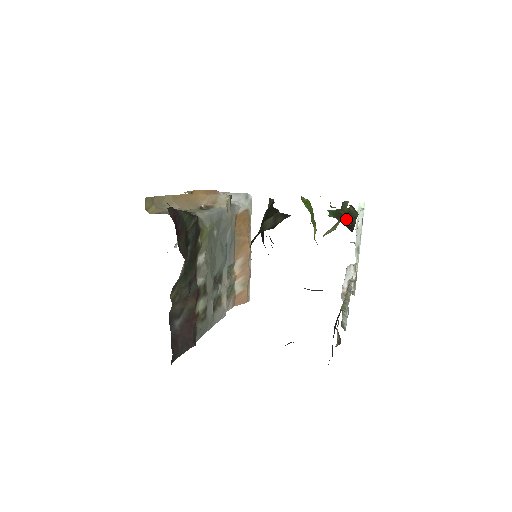
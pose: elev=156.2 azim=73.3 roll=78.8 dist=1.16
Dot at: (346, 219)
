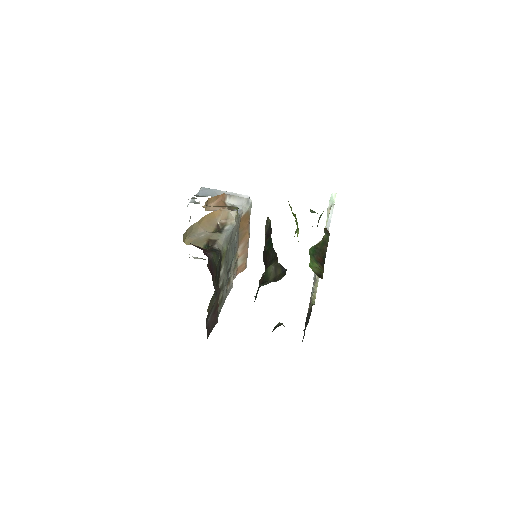
Dot at: (321, 252)
